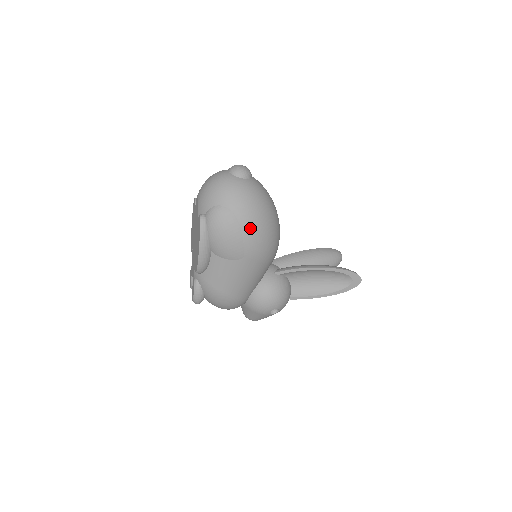
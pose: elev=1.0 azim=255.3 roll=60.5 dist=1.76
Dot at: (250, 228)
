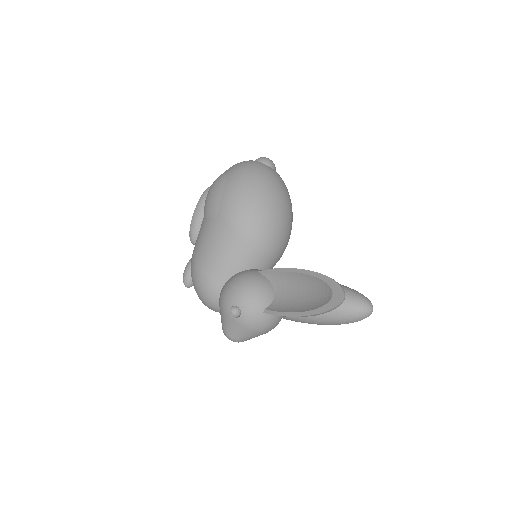
Dot at: (231, 187)
